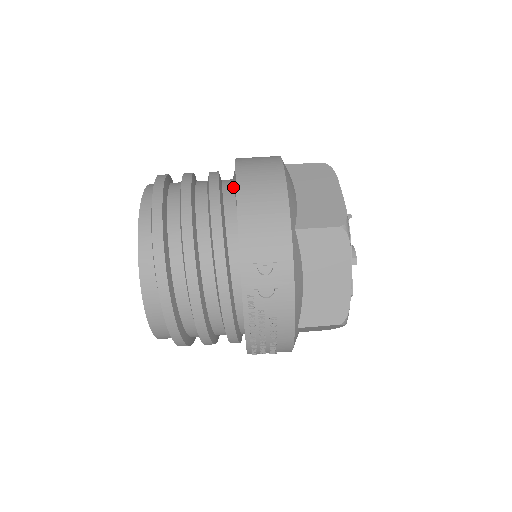
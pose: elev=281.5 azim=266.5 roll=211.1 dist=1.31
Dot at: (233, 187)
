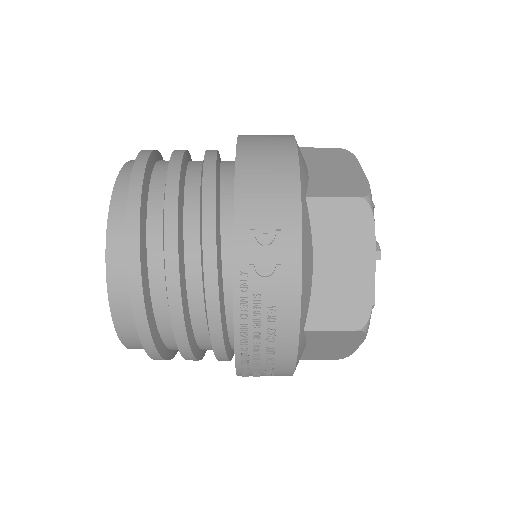
Dot at: (234, 162)
